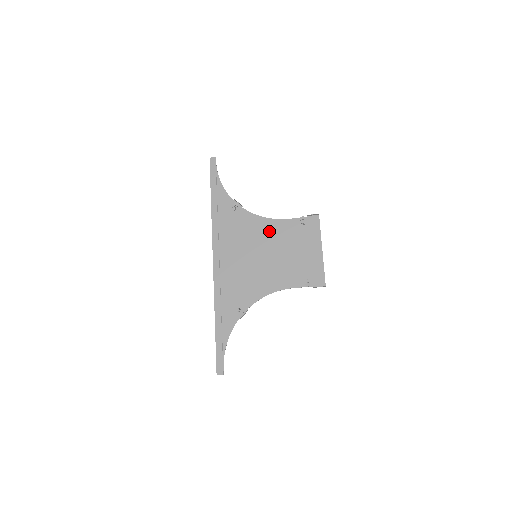
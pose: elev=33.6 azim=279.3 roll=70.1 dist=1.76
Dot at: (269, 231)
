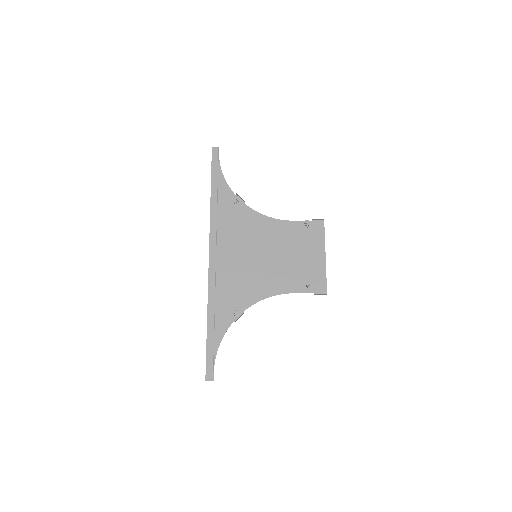
Dot at: (271, 231)
